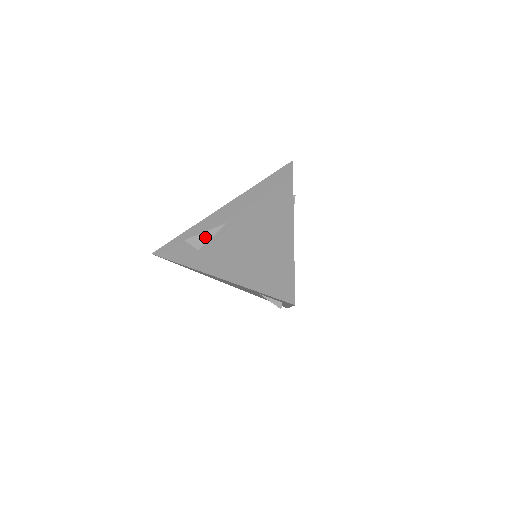
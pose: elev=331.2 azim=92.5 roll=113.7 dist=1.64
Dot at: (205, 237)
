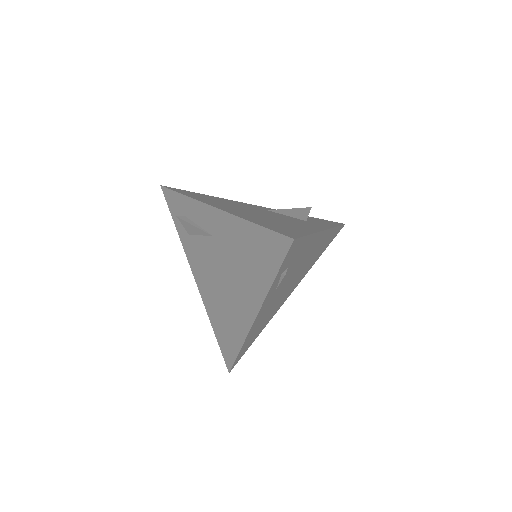
Dot at: (193, 230)
